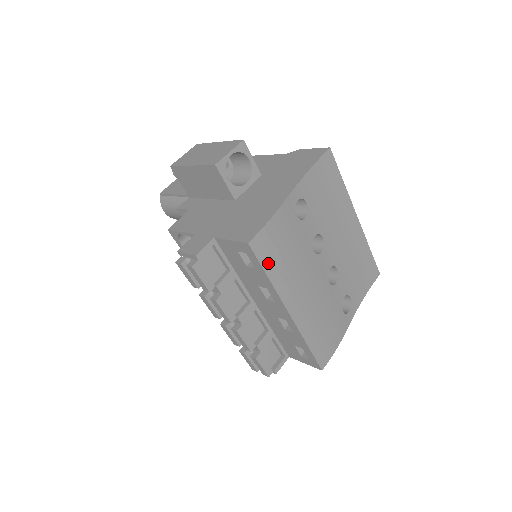
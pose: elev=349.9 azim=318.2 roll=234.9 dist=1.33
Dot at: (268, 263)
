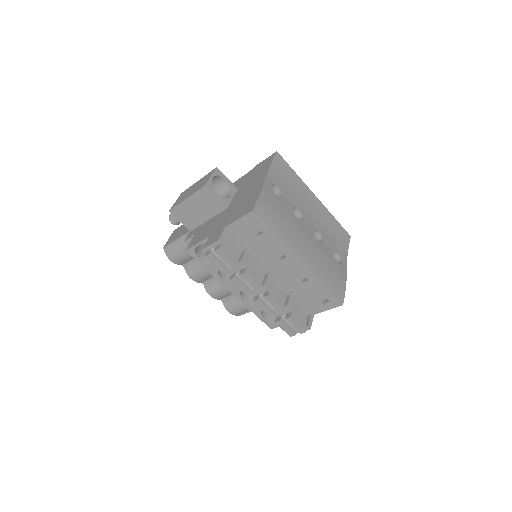
Dot at: (271, 224)
